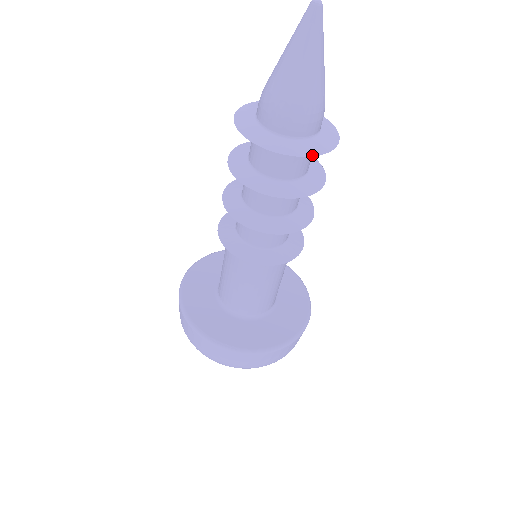
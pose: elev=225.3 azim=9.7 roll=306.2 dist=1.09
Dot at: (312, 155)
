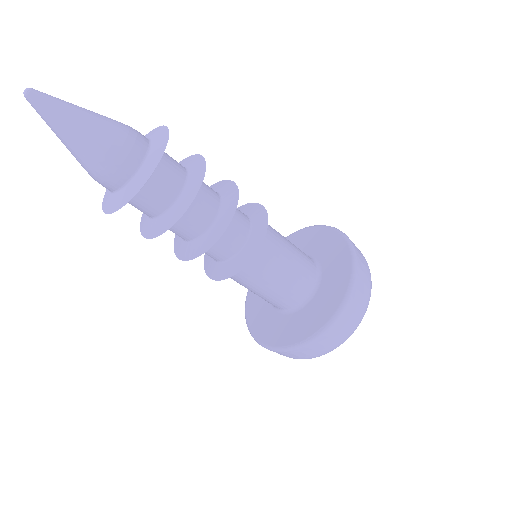
Dot at: (156, 165)
